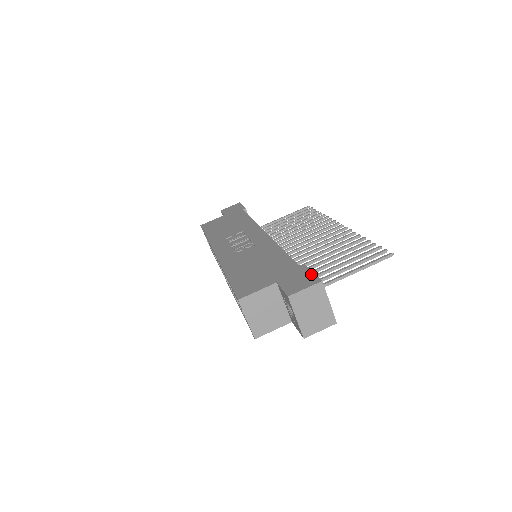
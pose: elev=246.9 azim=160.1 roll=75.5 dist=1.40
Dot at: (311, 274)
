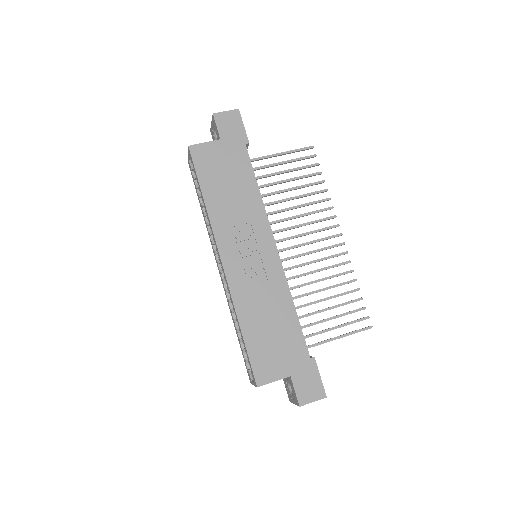
Dot at: (319, 381)
